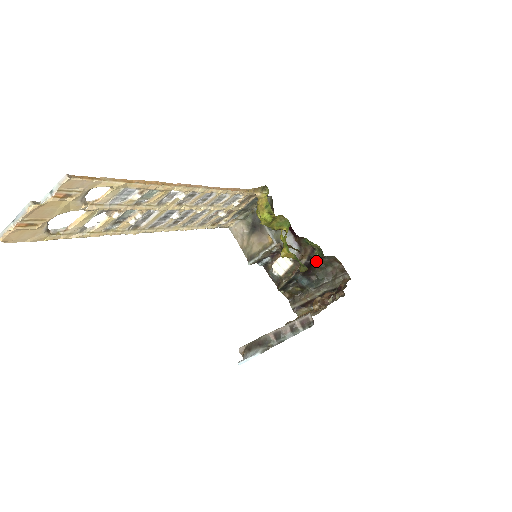
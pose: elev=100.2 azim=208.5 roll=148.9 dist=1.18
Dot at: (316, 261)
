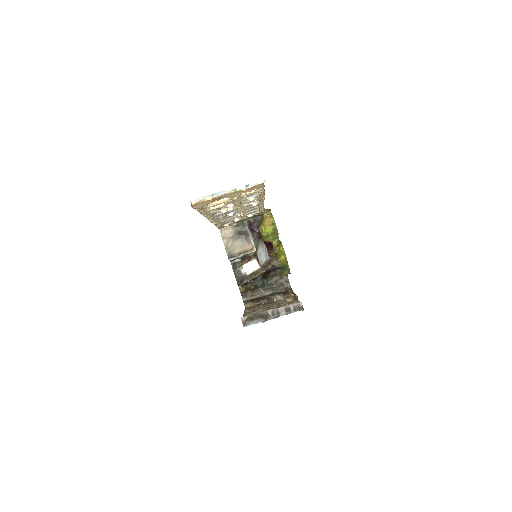
Dot at: (272, 270)
